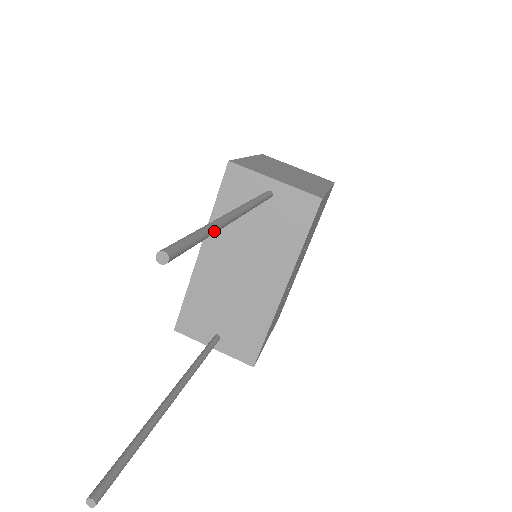
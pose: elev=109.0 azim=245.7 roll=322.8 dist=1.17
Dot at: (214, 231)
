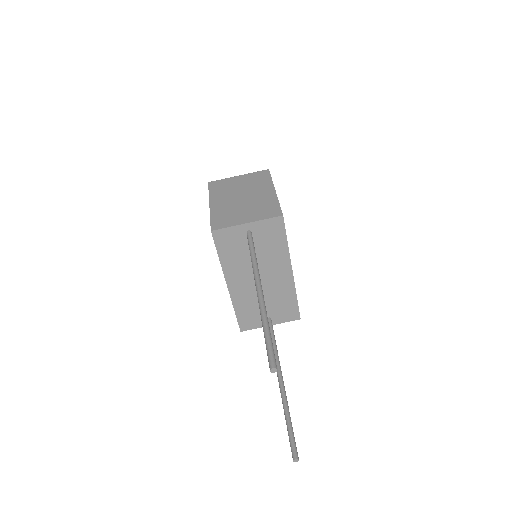
Dot at: occluded
